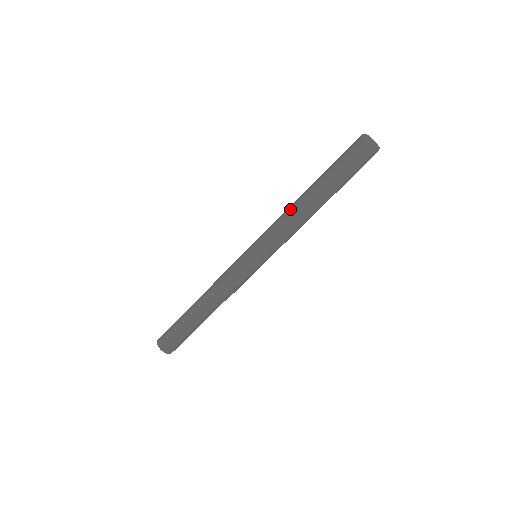
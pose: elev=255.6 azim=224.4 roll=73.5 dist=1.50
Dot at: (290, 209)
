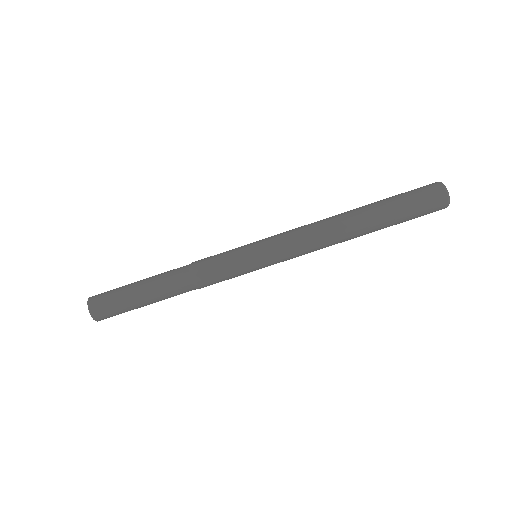
Dot at: (320, 220)
